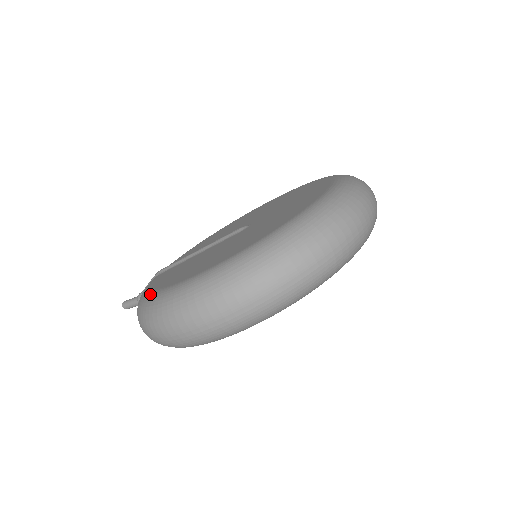
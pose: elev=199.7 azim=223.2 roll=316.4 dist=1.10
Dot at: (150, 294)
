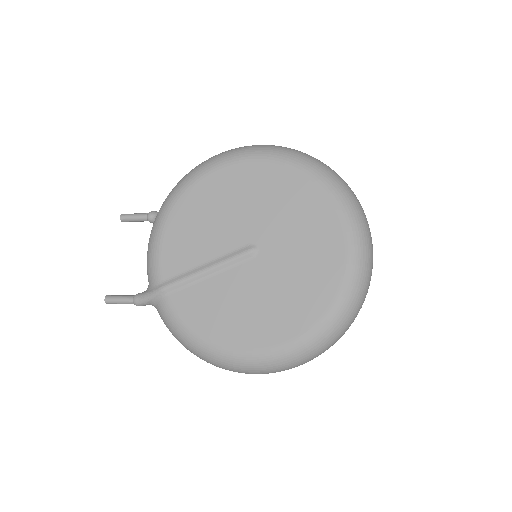
Dot at: (215, 349)
